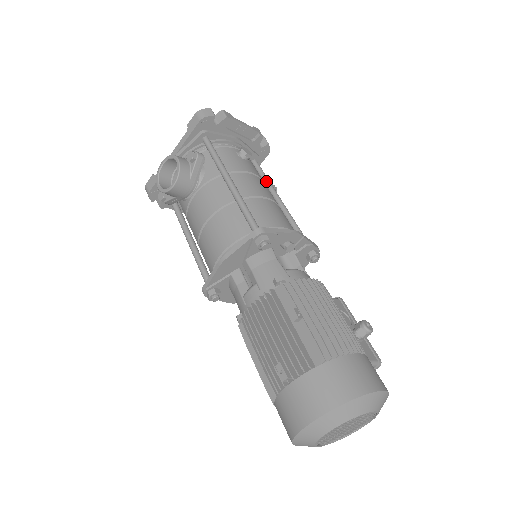
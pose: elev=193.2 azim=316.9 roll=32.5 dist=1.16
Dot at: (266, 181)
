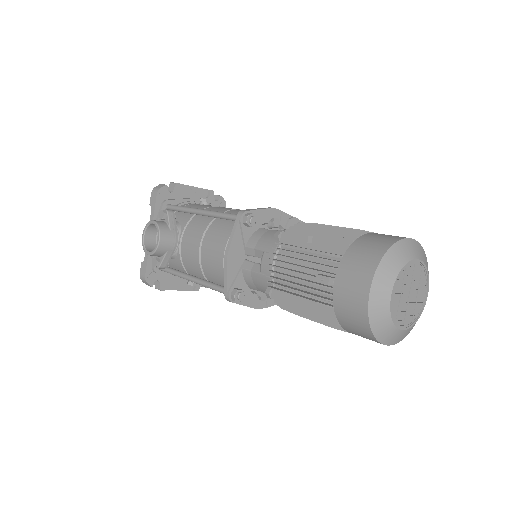
Dot at: occluded
